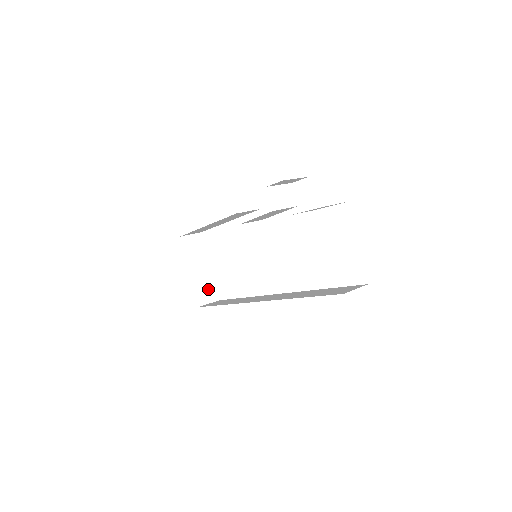
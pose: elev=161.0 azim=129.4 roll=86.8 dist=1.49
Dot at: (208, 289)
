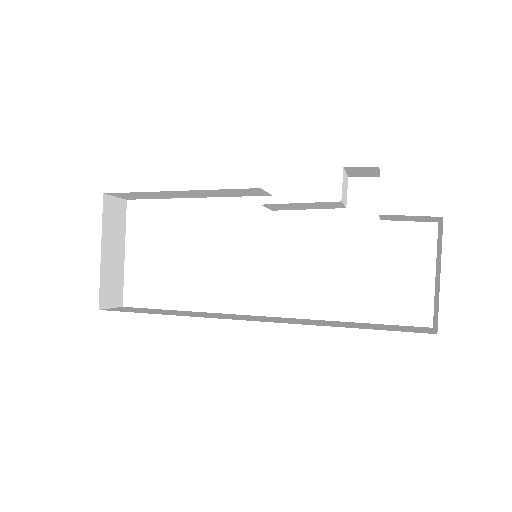
Dot at: (115, 286)
